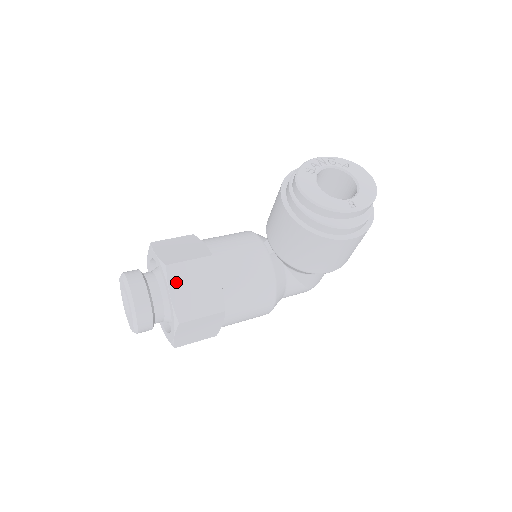
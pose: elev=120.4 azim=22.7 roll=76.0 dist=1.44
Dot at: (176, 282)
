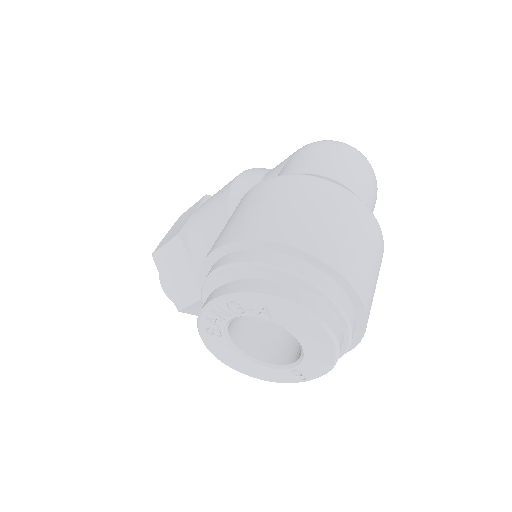
Dot at: occluded
